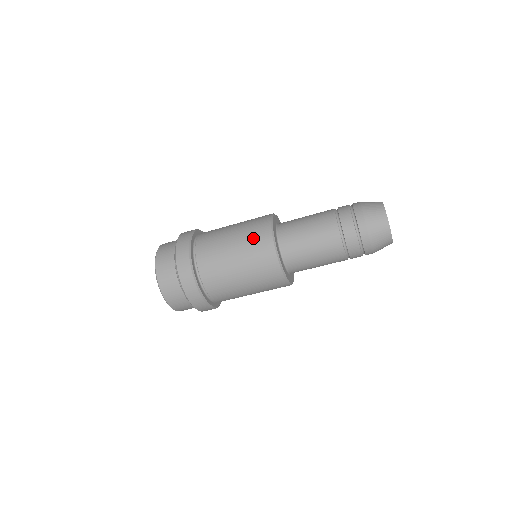
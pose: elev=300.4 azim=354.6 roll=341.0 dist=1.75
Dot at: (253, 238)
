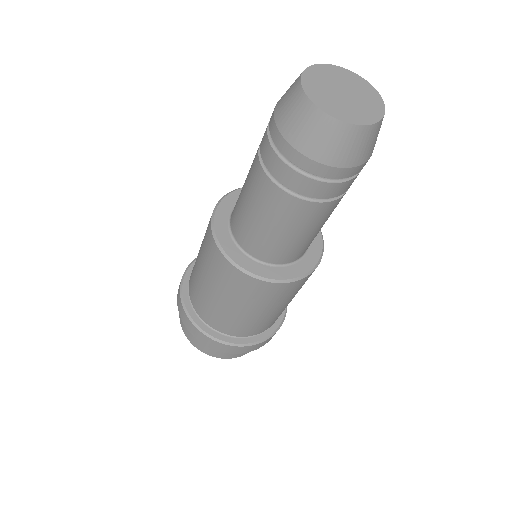
Dot at: (213, 268)
